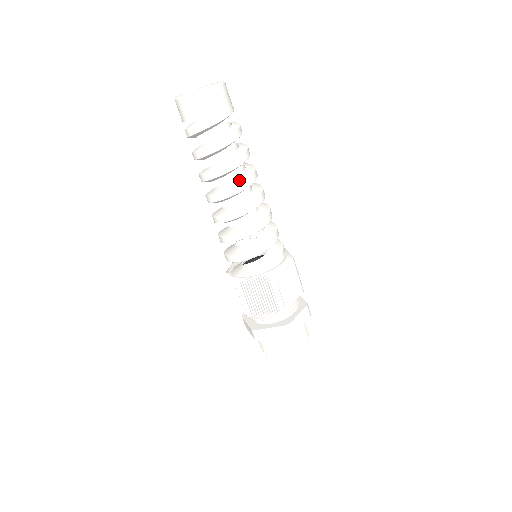
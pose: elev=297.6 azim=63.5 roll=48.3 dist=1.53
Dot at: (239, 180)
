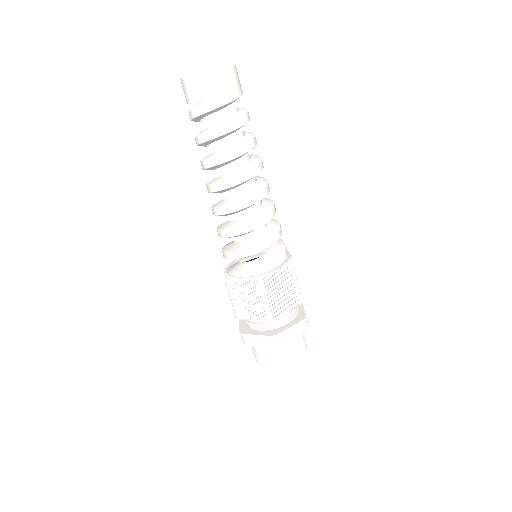
Dot at: (236, 173)
